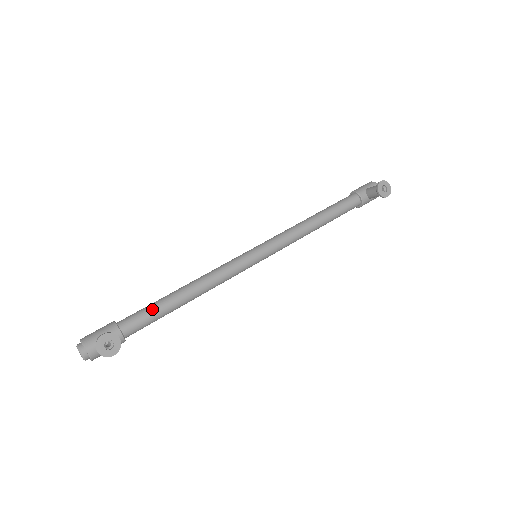
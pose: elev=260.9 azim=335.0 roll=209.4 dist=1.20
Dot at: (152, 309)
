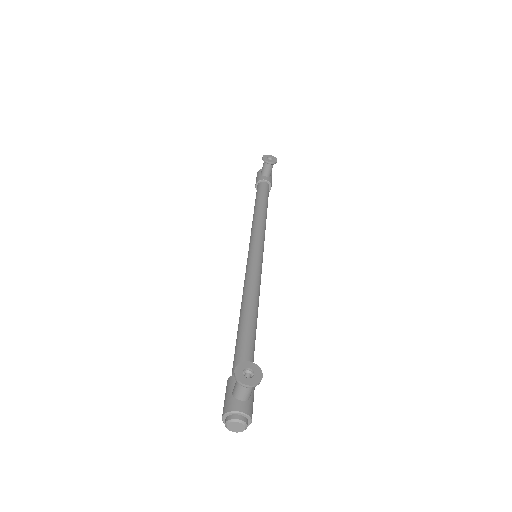
Dot at: (241, 342)
